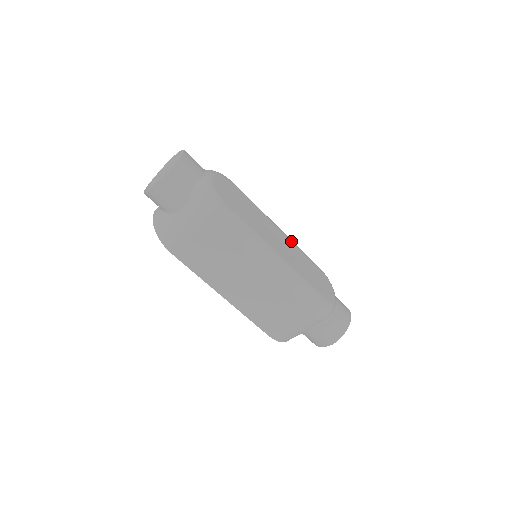
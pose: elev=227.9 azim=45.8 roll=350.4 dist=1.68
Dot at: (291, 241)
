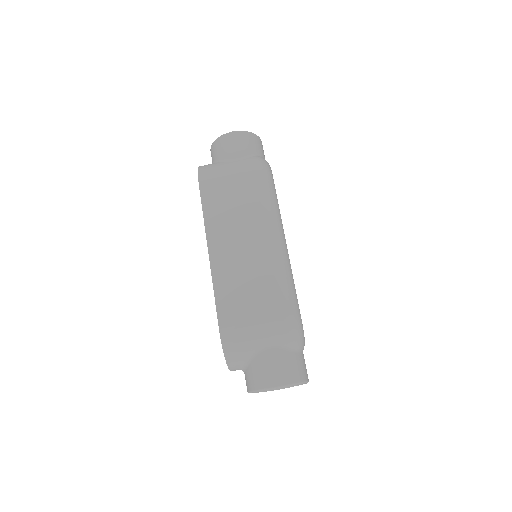
Dot at: occluded
